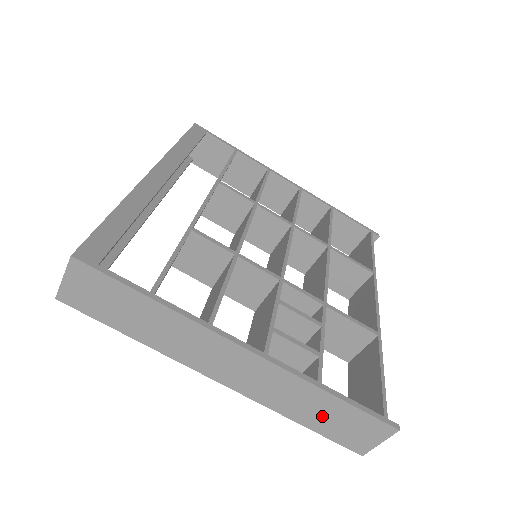
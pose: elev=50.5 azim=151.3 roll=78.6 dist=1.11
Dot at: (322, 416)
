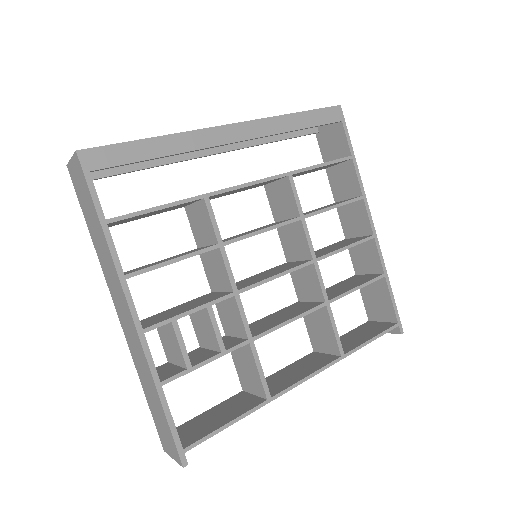
Dot at: (153, 403)
